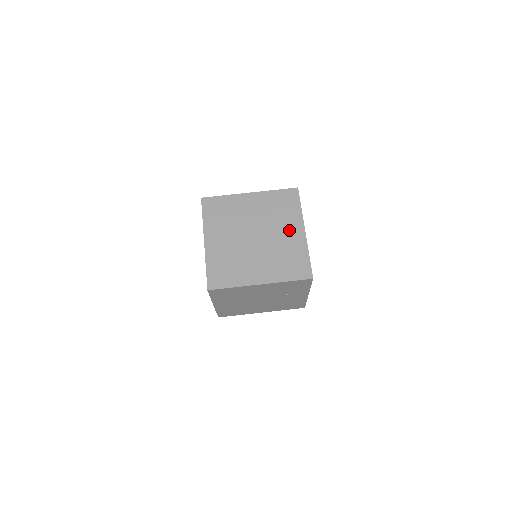
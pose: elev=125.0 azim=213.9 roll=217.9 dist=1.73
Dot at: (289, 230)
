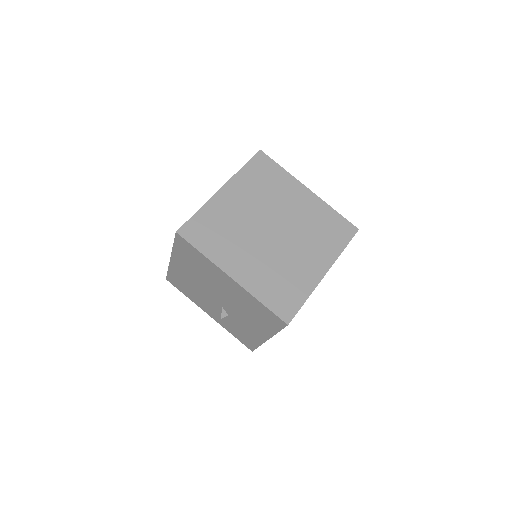
Dot at: (295, 199)
